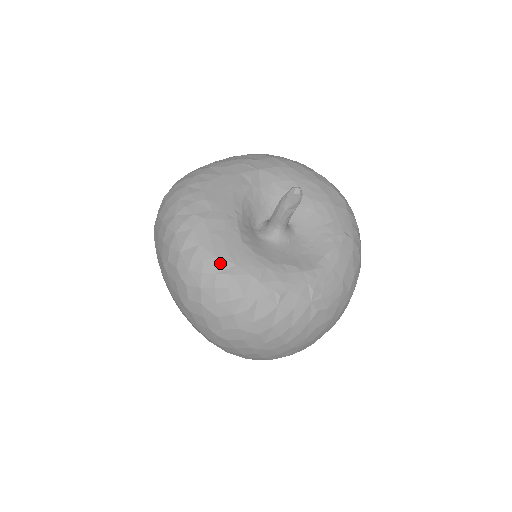
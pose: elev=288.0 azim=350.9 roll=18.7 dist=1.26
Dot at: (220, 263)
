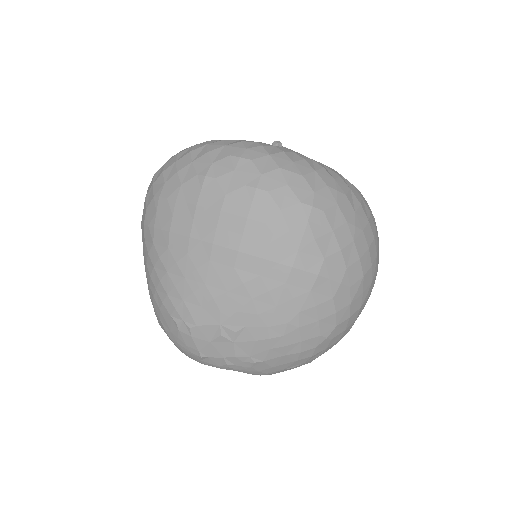
Dot at: occluded
